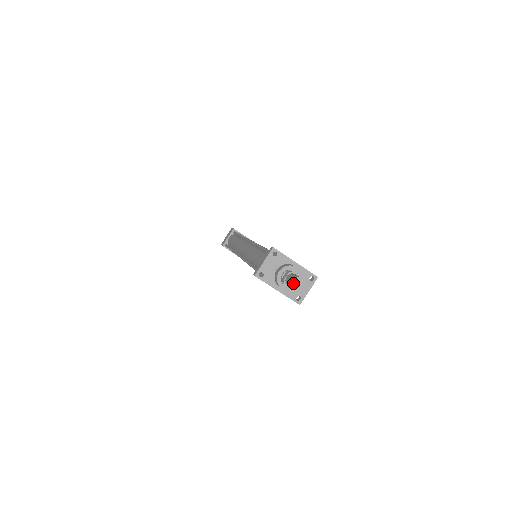
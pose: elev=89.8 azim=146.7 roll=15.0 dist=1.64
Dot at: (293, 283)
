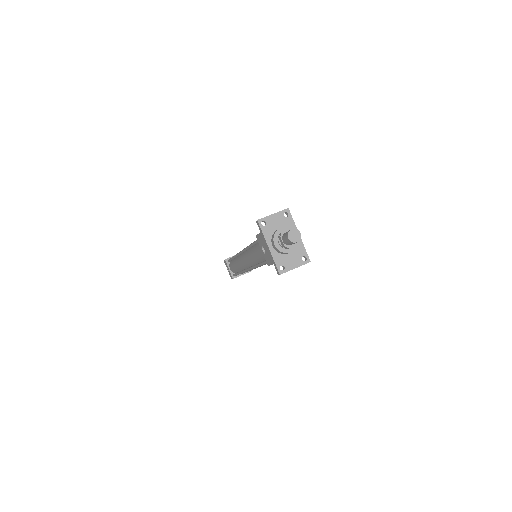
Dot at: (291, 232)
